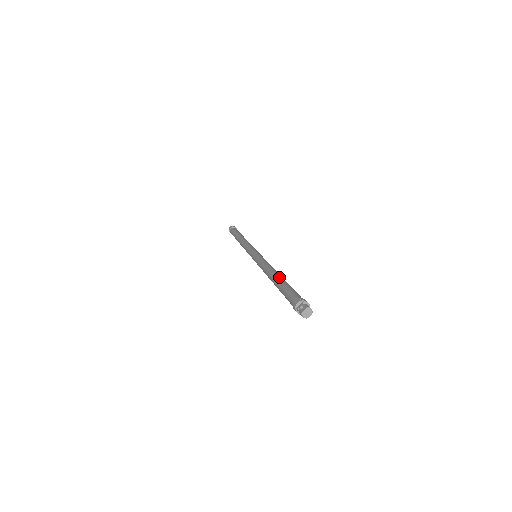
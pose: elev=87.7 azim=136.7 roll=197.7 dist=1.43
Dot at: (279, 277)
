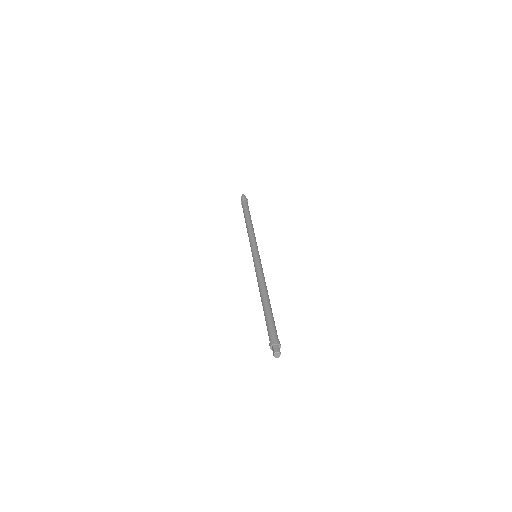
Dot at: (263, 304)
